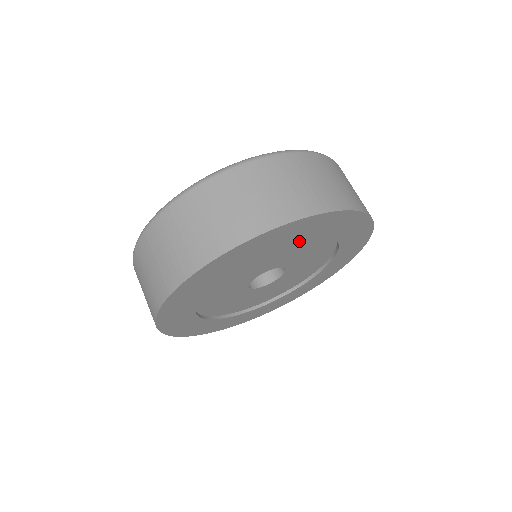
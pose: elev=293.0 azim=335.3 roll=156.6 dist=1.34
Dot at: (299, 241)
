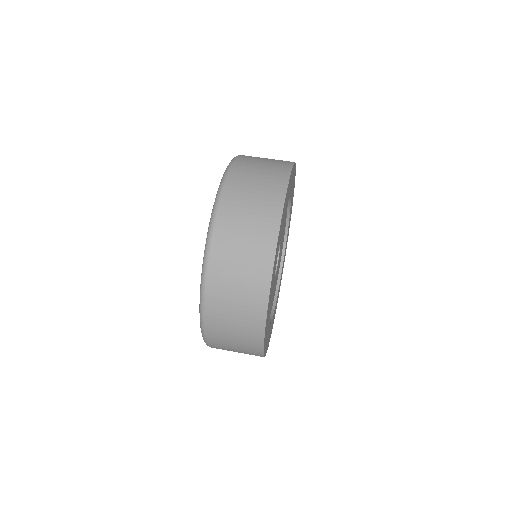
Dot at: (286, 211)
